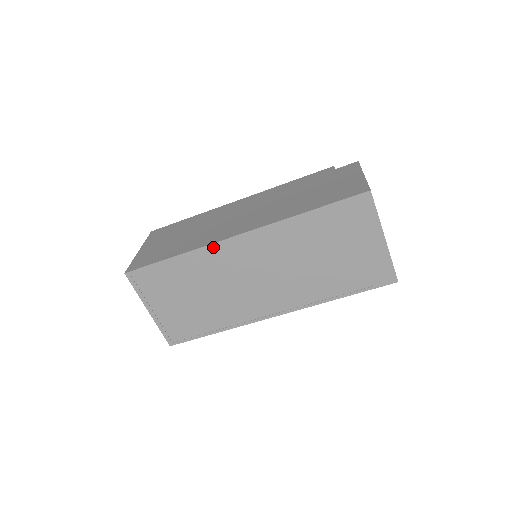
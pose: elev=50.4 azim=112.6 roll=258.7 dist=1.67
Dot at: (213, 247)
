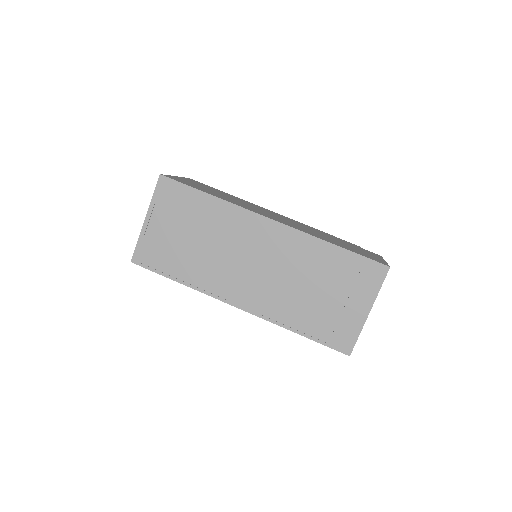
Dot at: (245, 212)
